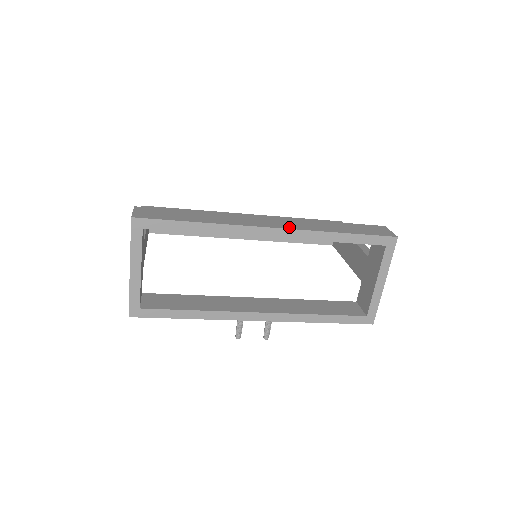
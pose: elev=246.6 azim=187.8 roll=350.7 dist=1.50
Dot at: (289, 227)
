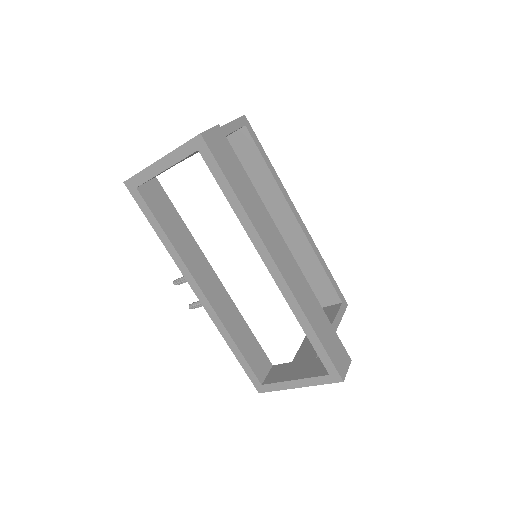
Dot at: (289, 281)
